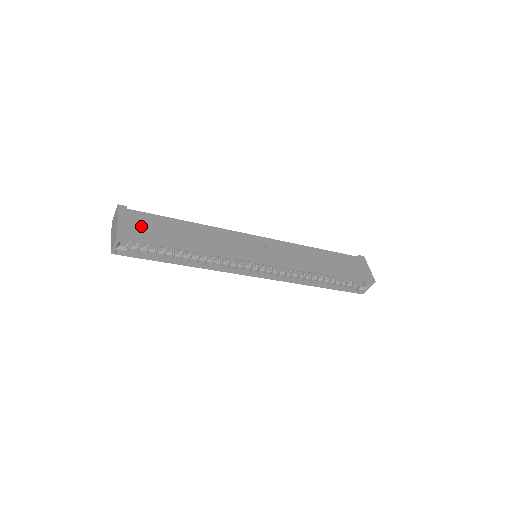
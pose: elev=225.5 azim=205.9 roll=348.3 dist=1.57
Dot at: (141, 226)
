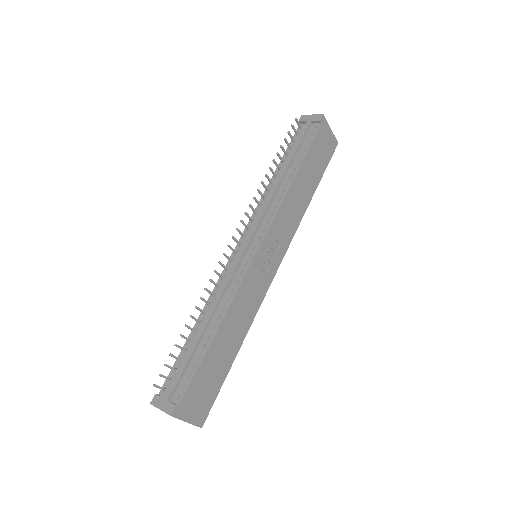
Dot at: (202, 397)
